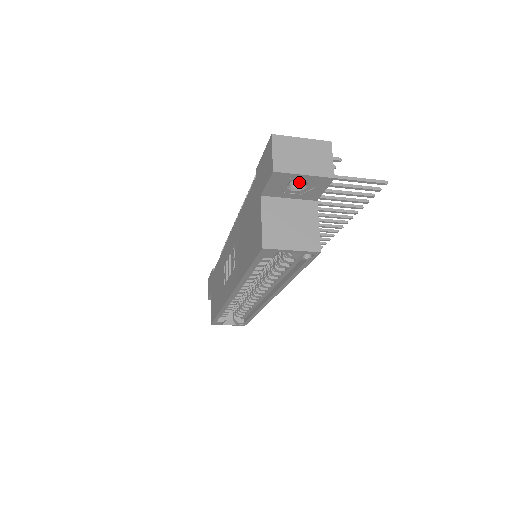
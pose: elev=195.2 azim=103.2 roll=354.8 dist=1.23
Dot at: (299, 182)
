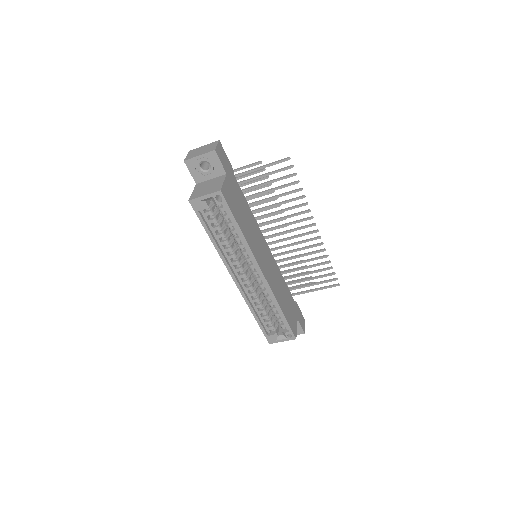
Dot at: (209, 167)
